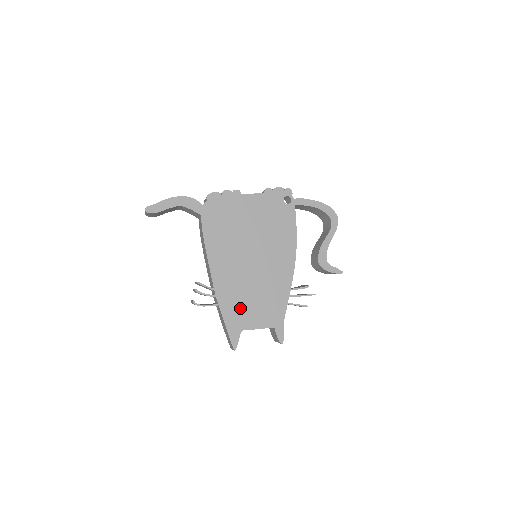
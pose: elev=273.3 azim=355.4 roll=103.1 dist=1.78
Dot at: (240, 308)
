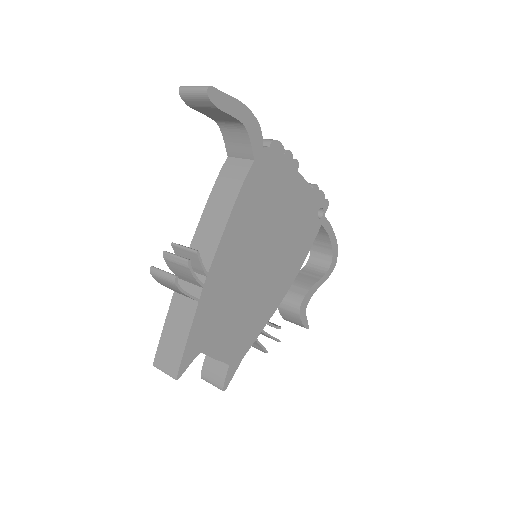
Dot at: (216, 319)
